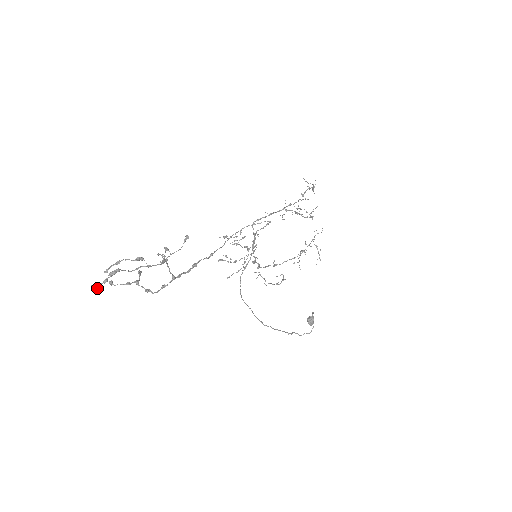
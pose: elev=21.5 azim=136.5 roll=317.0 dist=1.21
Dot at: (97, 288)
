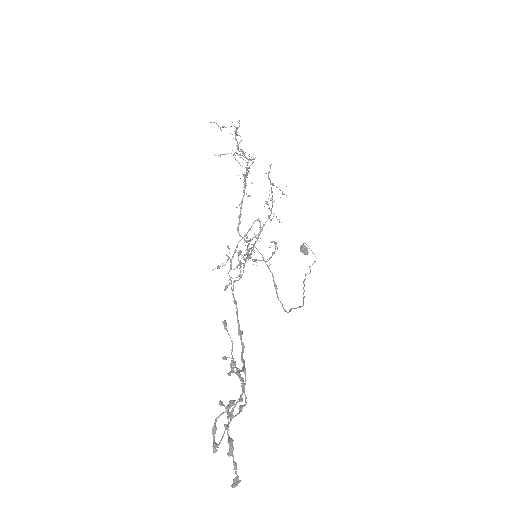
Dot at: occluded
